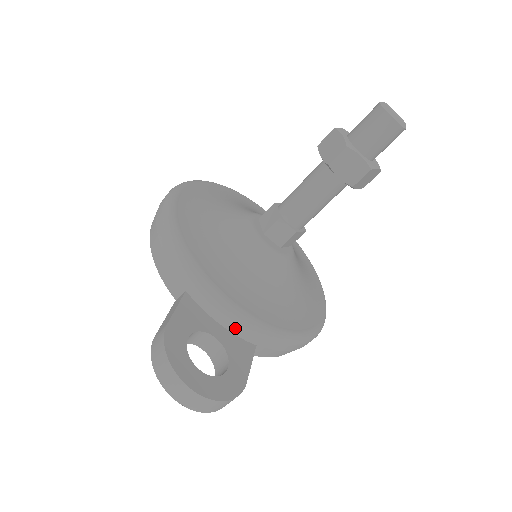
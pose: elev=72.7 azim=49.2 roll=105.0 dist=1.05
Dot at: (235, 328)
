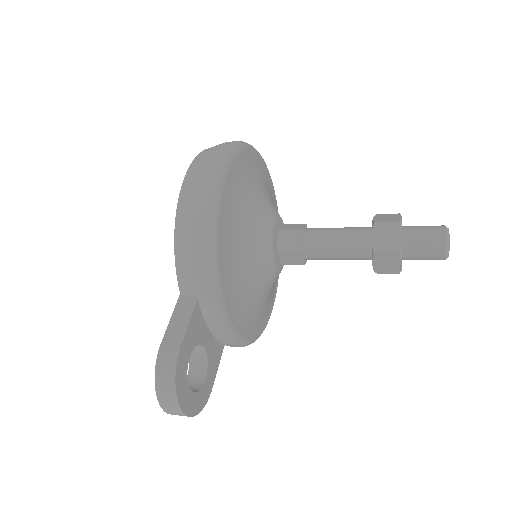
Dot at: (220, 337)
